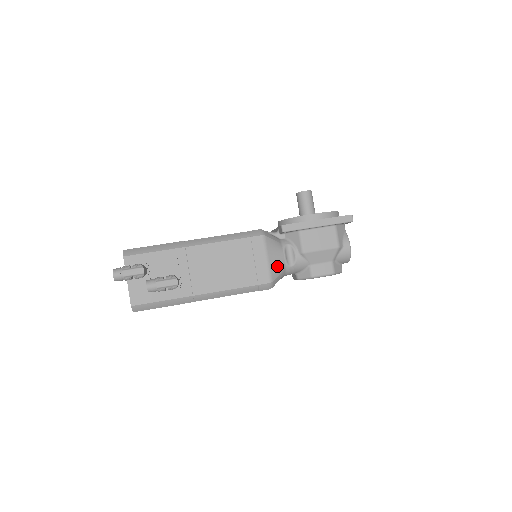
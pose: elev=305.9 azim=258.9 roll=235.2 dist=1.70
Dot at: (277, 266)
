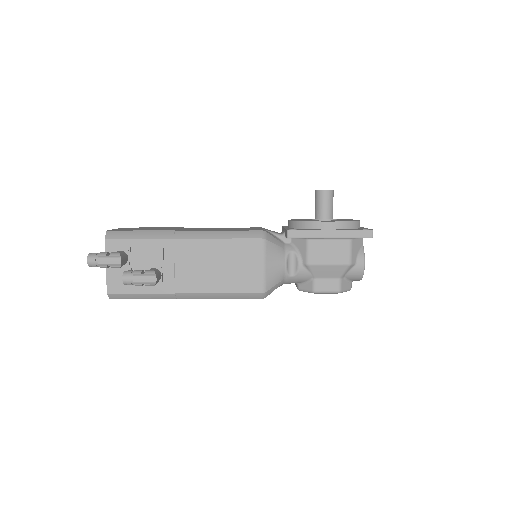
Dot at: (275, 275)
